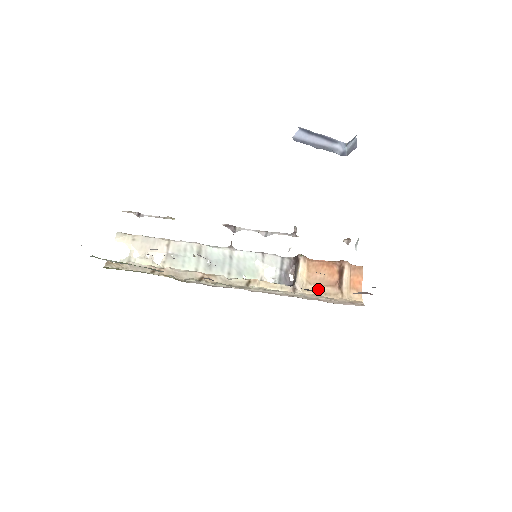
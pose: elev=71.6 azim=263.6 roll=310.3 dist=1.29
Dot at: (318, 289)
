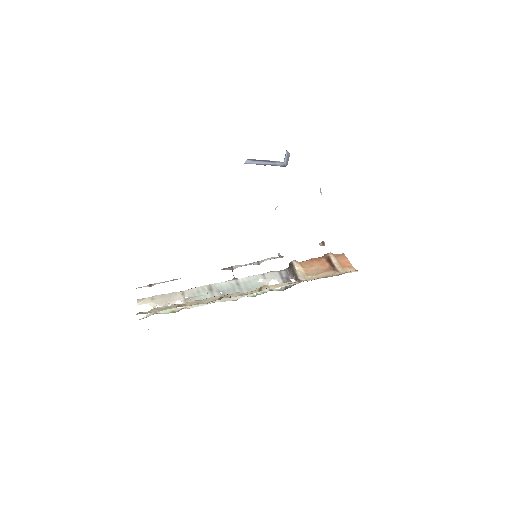
Dot at: (318, 276)
